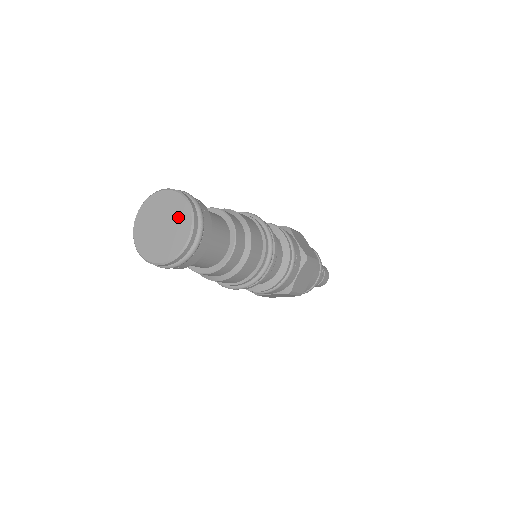
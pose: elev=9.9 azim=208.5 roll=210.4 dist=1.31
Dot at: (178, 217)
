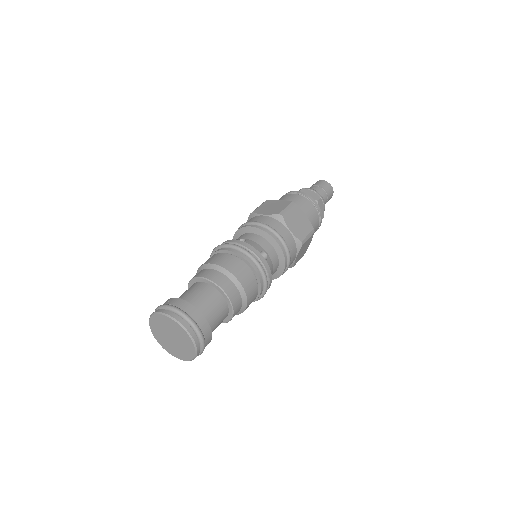
Dot at: (184, 350)
